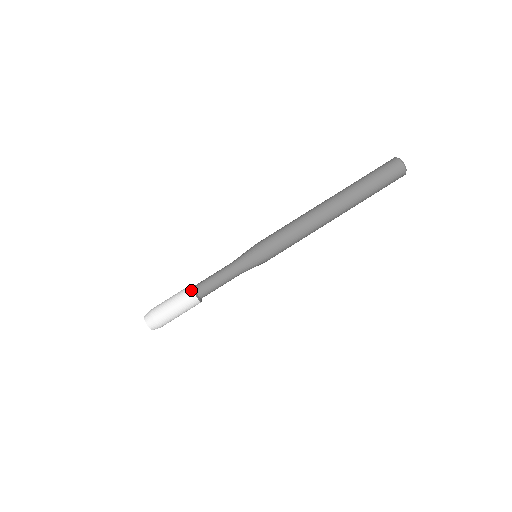
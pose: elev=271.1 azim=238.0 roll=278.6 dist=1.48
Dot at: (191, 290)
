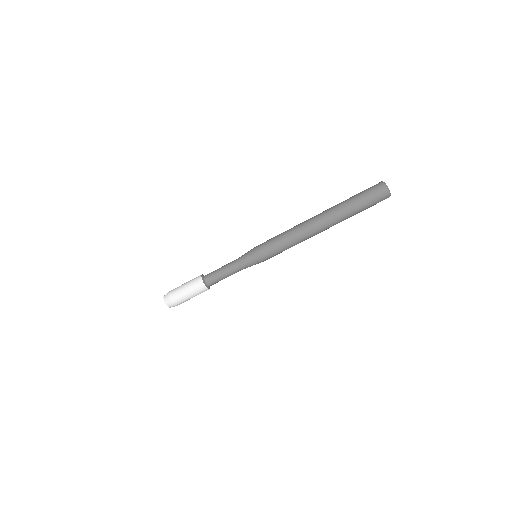
Dot at: (205, 287)
